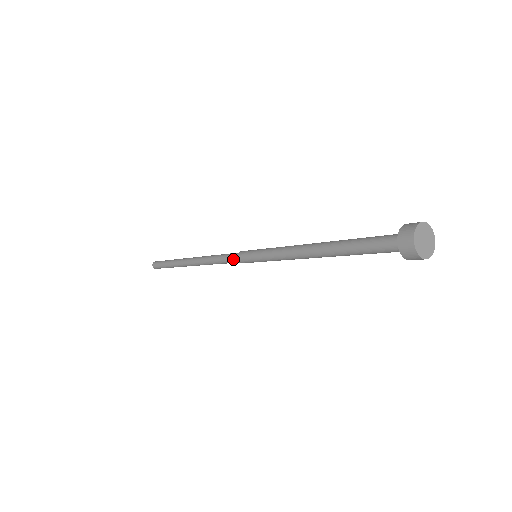
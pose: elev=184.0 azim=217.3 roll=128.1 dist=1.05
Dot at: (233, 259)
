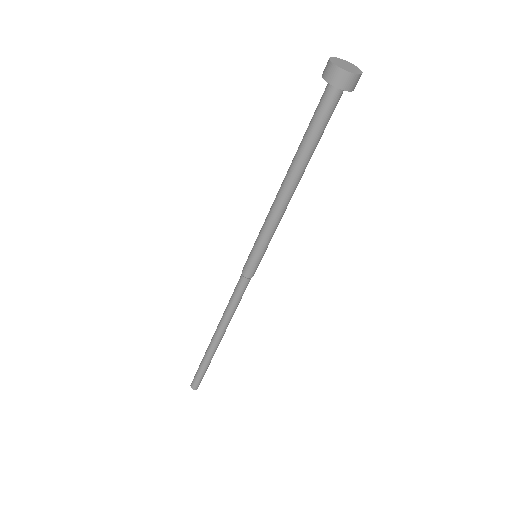
Dot at: (240, 277)
